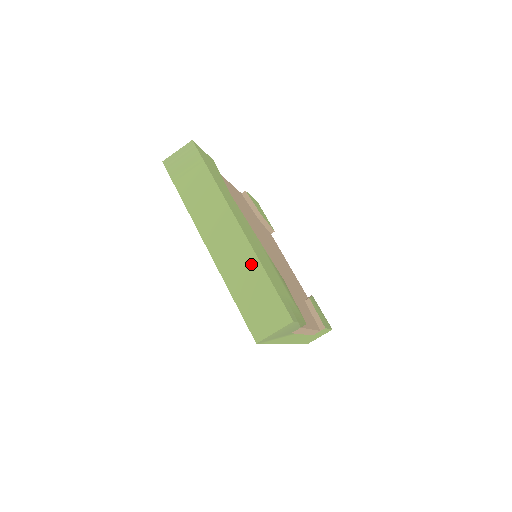
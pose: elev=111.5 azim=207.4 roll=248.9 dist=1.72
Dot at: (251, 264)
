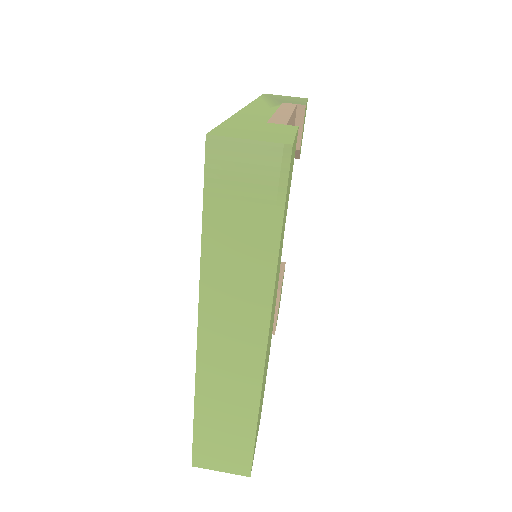
Dot at: (246, 398)
